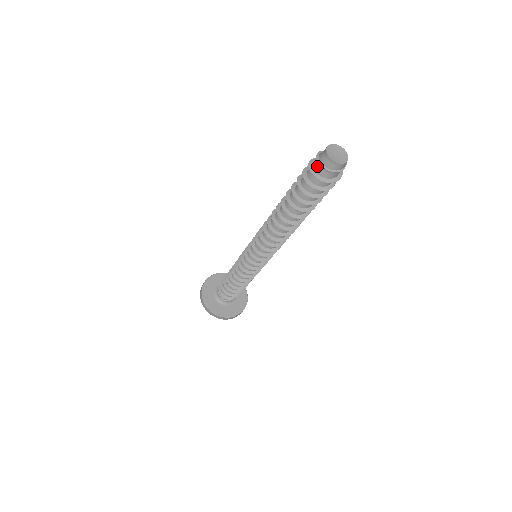
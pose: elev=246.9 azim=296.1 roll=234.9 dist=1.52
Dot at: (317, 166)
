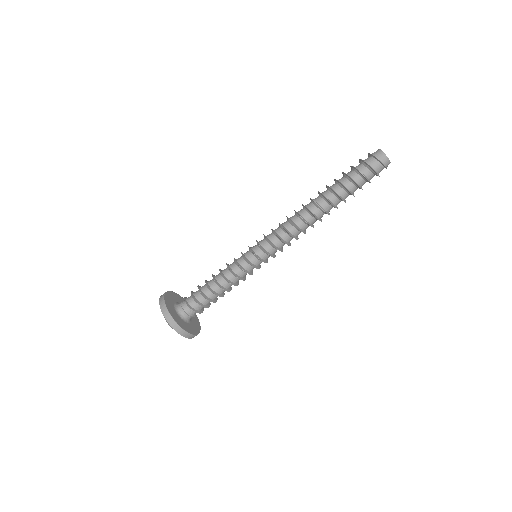
Dot at: (371, 161)
